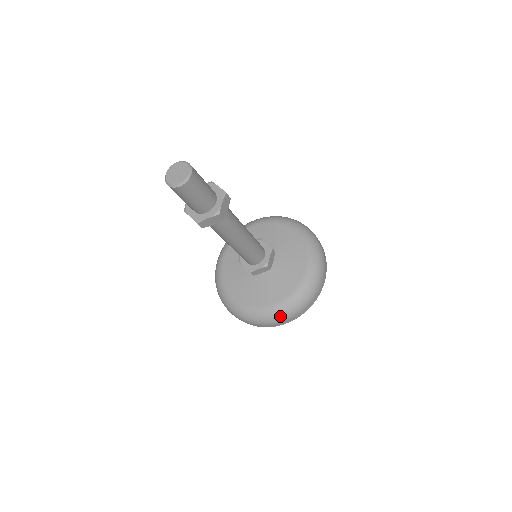
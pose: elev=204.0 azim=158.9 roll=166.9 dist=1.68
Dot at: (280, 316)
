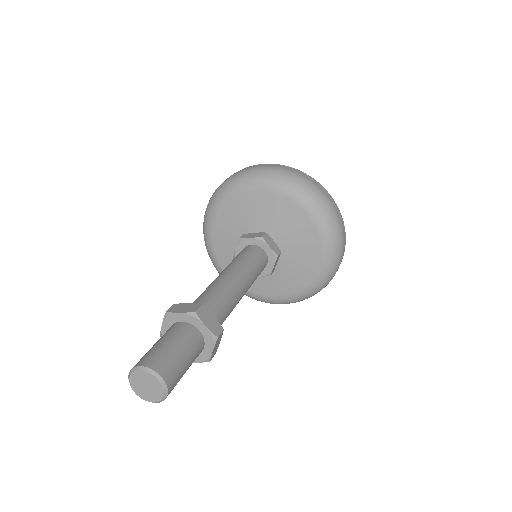
Dot at: (333, 270)
